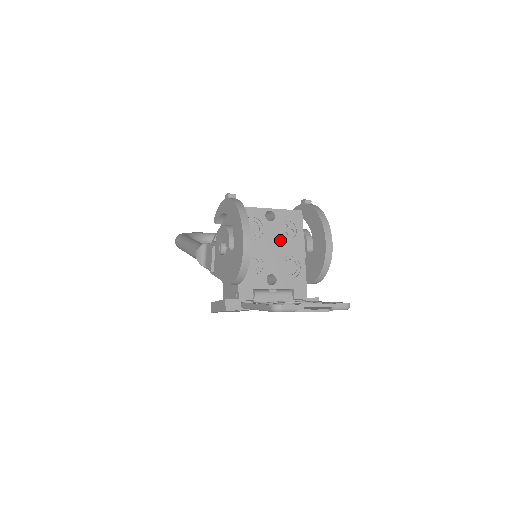
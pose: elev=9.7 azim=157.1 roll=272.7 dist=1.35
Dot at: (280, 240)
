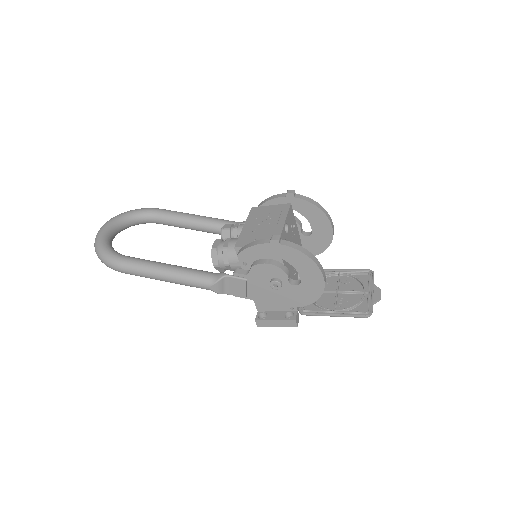
Dot at: (293, 242)
